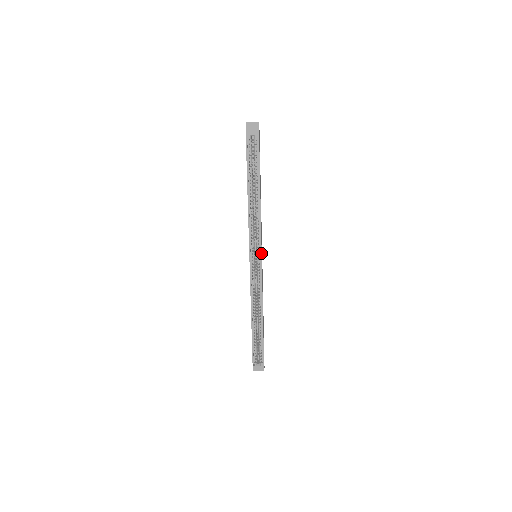
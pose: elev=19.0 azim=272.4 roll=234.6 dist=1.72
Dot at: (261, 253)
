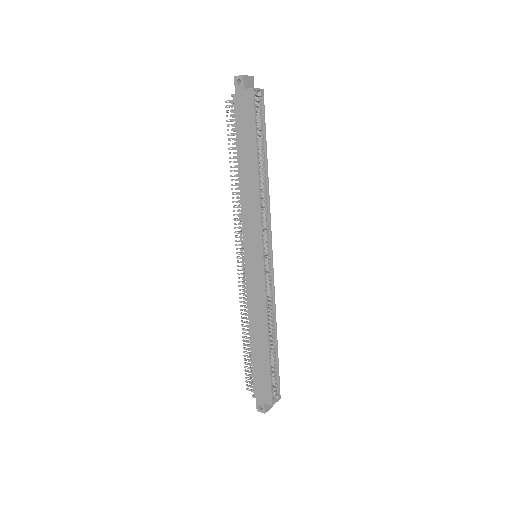
Dot at: occluded
